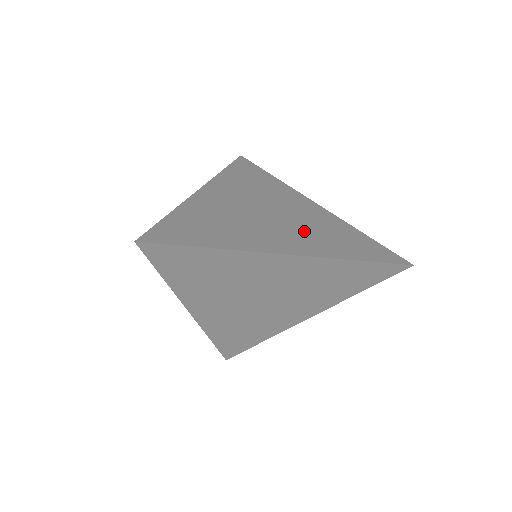
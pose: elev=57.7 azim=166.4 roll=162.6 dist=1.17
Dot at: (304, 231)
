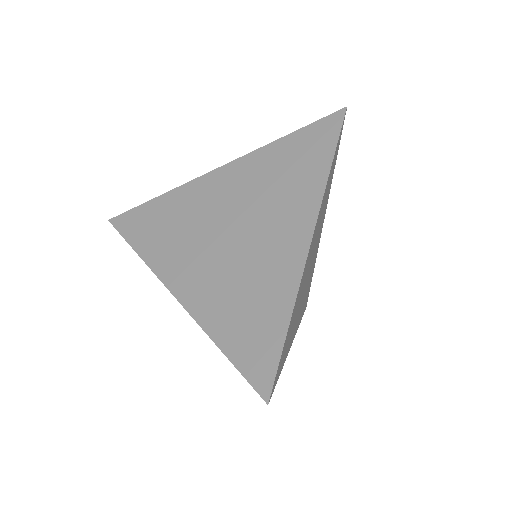
Dot at: (272, 203)
